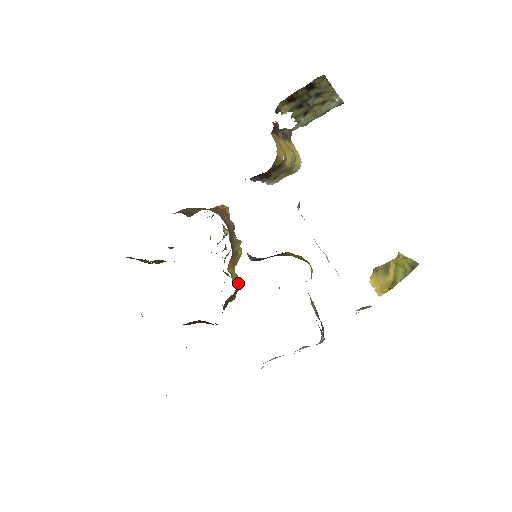
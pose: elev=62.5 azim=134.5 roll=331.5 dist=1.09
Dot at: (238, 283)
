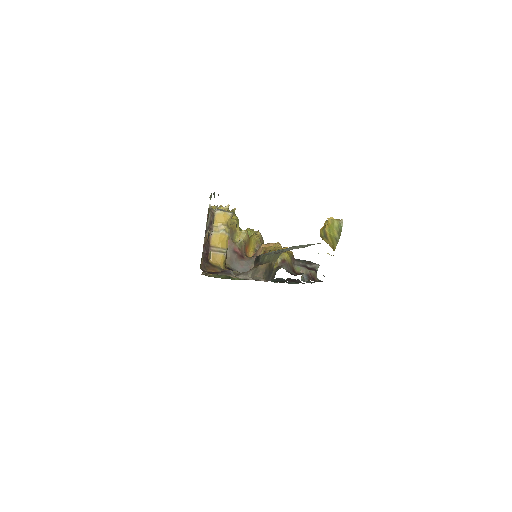
Dot at: (258, 239)
